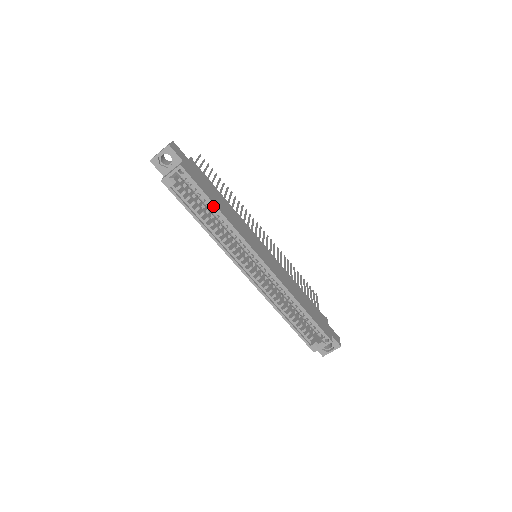
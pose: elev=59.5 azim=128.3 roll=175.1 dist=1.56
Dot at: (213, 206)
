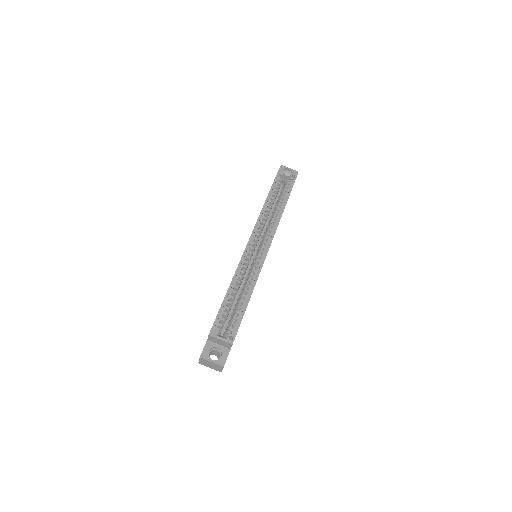
Dot at: (286, 201)
